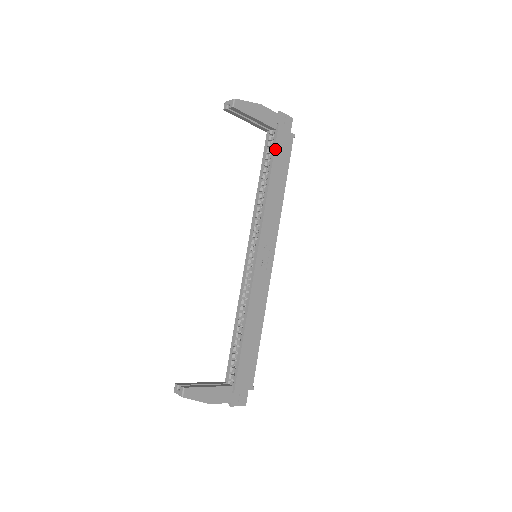
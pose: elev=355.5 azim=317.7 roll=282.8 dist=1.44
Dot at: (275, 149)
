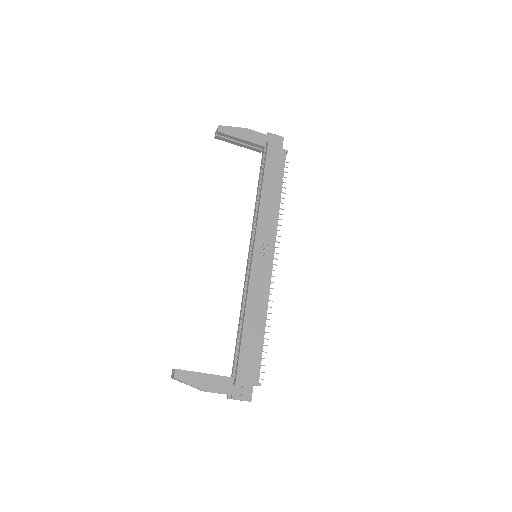
Dot at: (266, 162)
